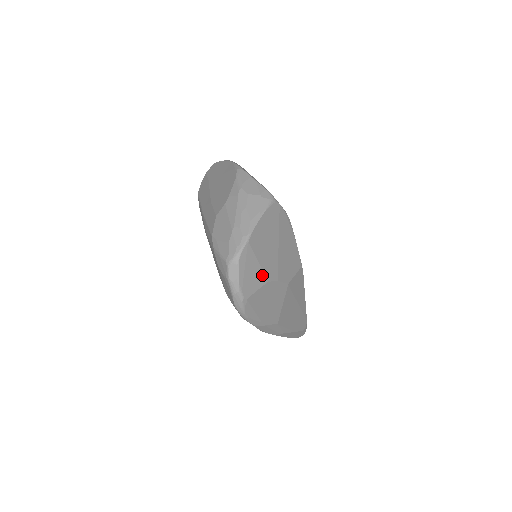
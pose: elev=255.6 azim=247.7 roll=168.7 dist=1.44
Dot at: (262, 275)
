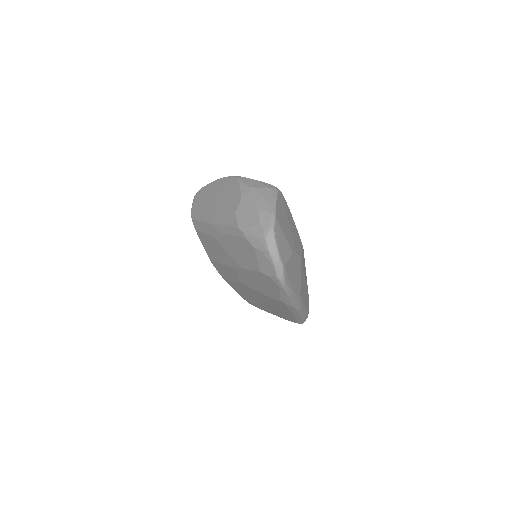
Dot at: (288, 247)
